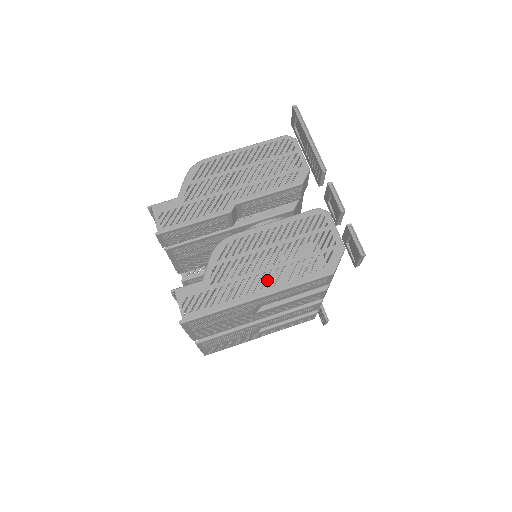
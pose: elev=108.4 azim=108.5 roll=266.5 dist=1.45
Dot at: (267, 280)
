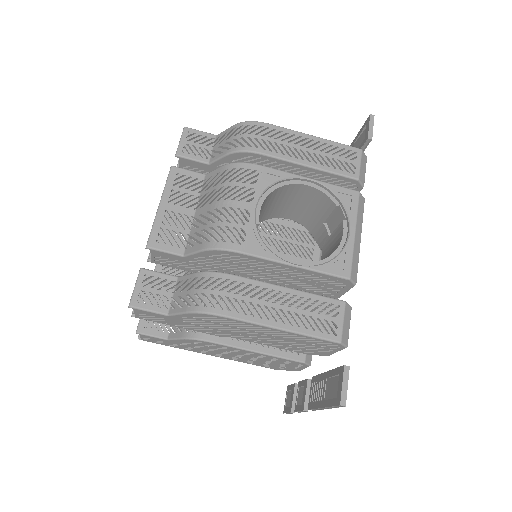
Dot at: (222, 356)
